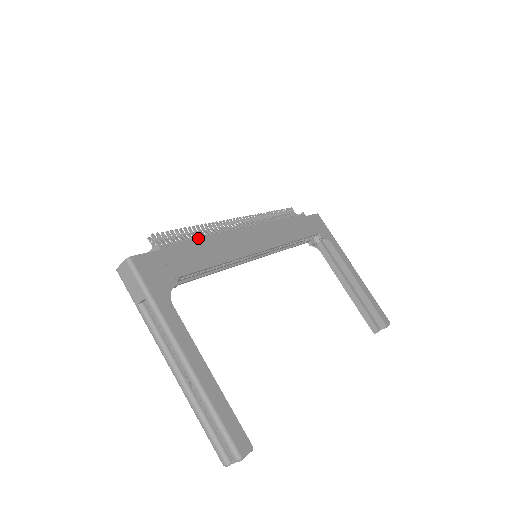
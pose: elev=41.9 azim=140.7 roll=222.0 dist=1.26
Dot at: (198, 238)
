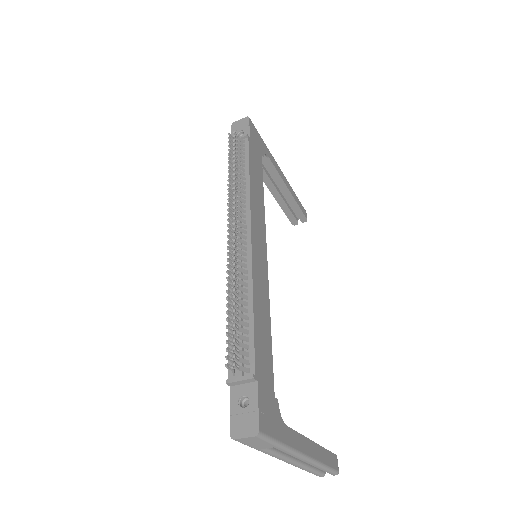
Dot at: (254, 317)
